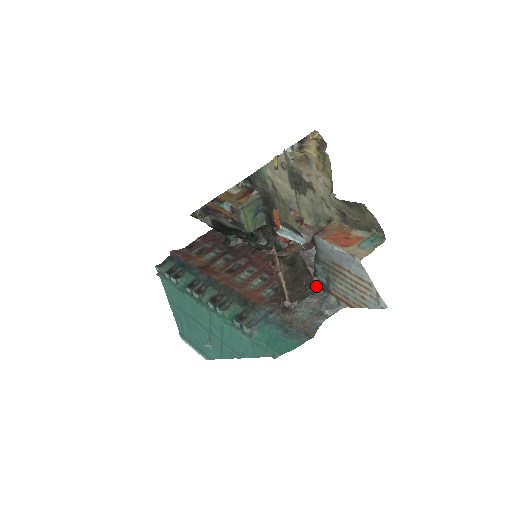
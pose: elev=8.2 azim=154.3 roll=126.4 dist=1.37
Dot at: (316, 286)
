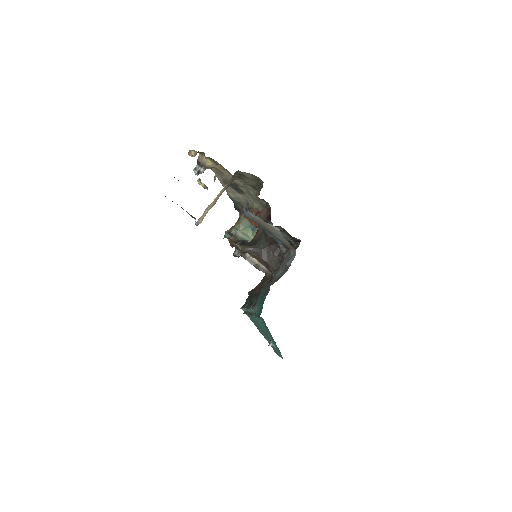
Dot at: (283, 250)
